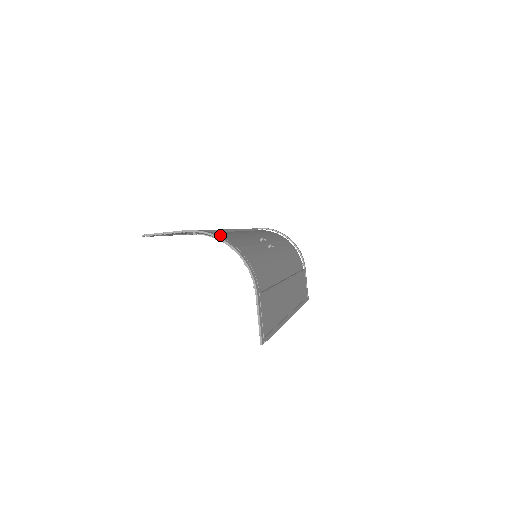
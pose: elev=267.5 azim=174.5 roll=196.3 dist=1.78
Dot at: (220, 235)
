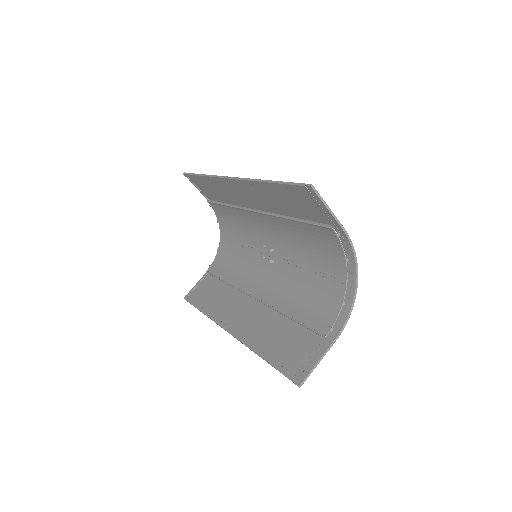
Dot at: (348, 258)
